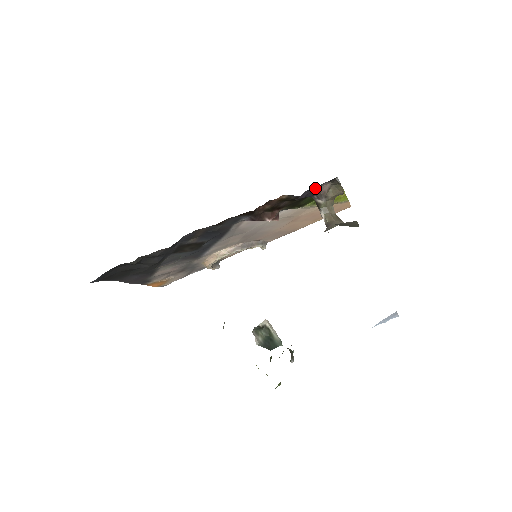
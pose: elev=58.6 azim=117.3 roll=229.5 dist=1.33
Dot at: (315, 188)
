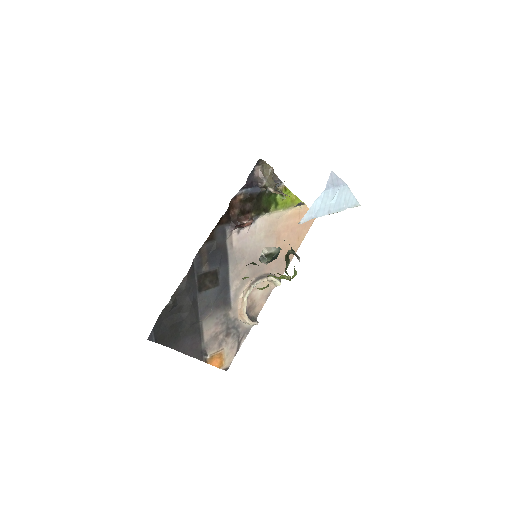
Dot at: (253, 175)
